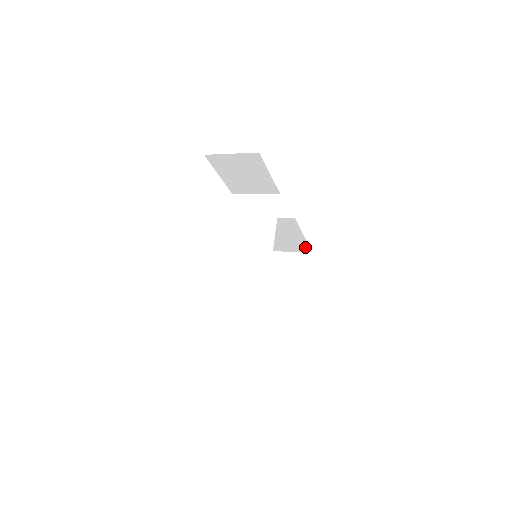
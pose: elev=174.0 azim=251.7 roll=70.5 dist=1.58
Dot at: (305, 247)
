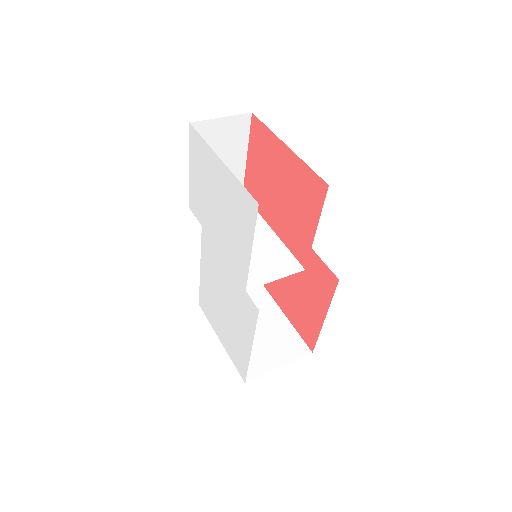
Dot at: occluded
